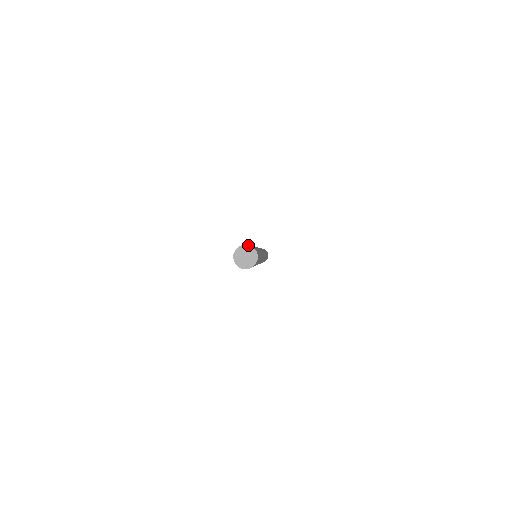
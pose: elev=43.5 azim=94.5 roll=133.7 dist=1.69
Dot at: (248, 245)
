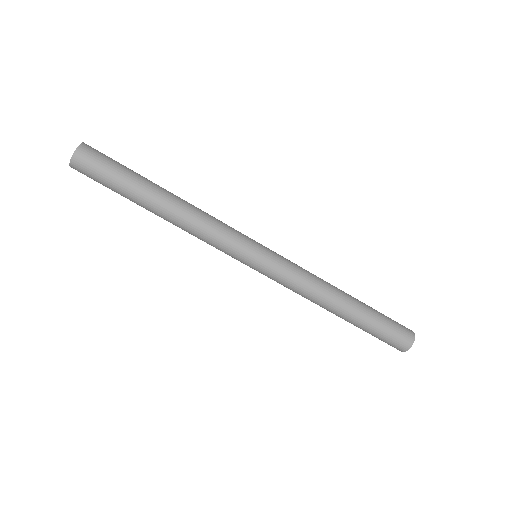
Dot at: occluded
